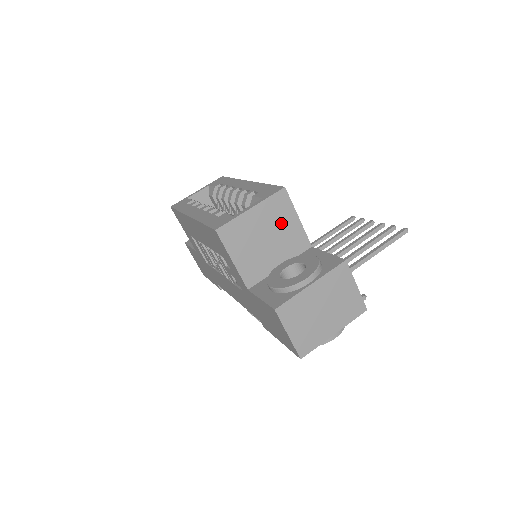
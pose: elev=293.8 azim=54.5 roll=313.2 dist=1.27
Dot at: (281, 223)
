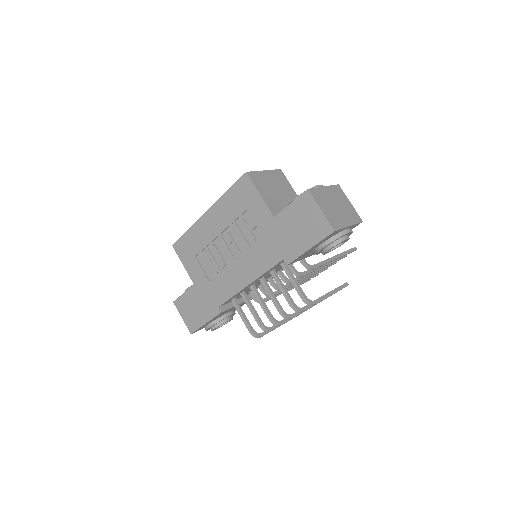
Dot at: (284, 187)
